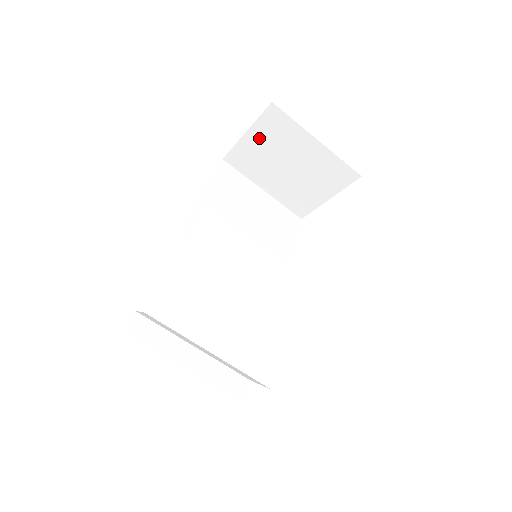
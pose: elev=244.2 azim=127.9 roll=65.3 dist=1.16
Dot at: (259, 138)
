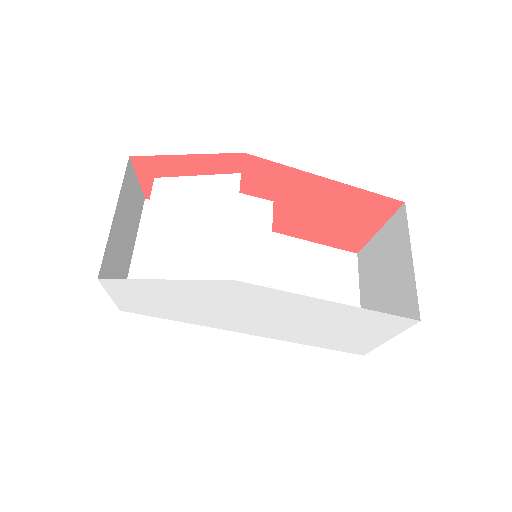
Dot at: (383, 239)
